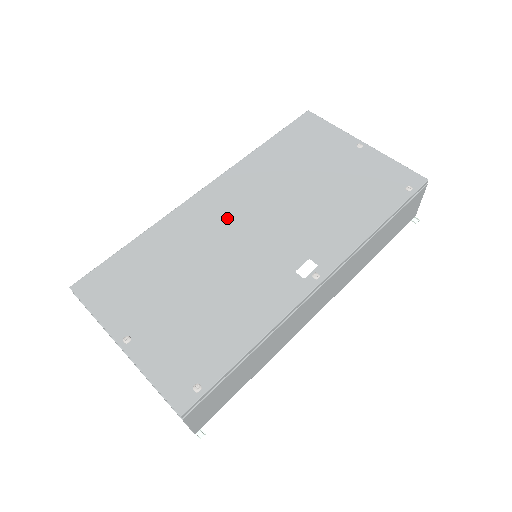
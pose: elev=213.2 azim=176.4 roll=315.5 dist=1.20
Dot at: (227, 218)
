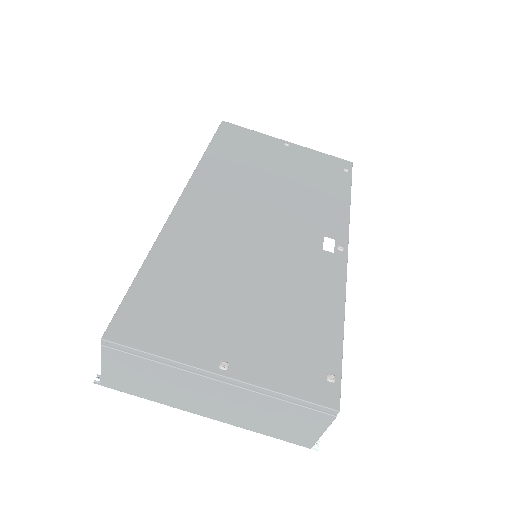
Dot at: (227, 220)
